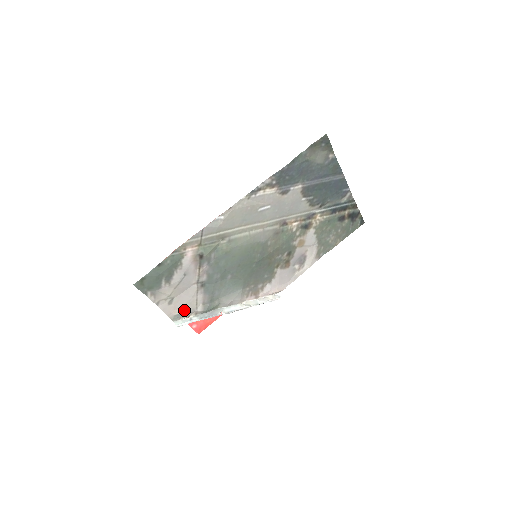
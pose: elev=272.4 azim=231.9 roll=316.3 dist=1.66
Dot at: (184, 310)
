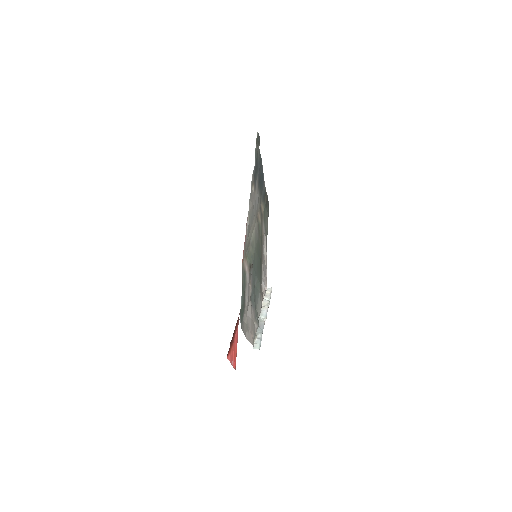
Dot at: (253, 332)
